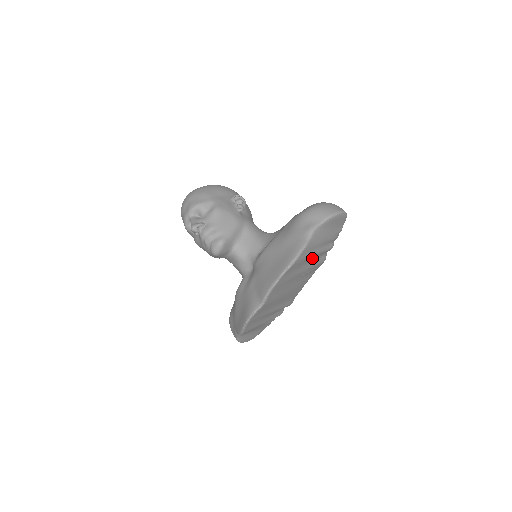
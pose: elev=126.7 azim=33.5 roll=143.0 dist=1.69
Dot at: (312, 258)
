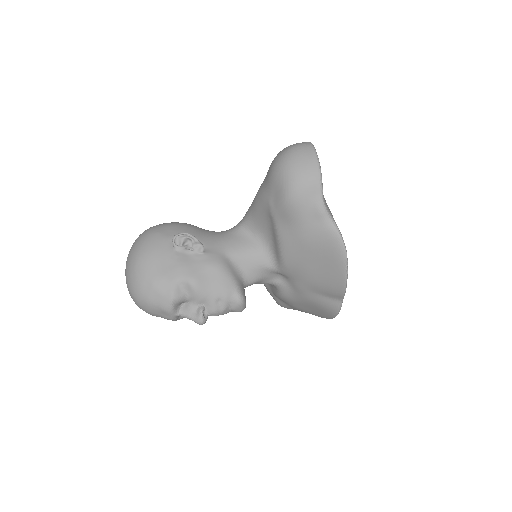
Dot at: occluded
